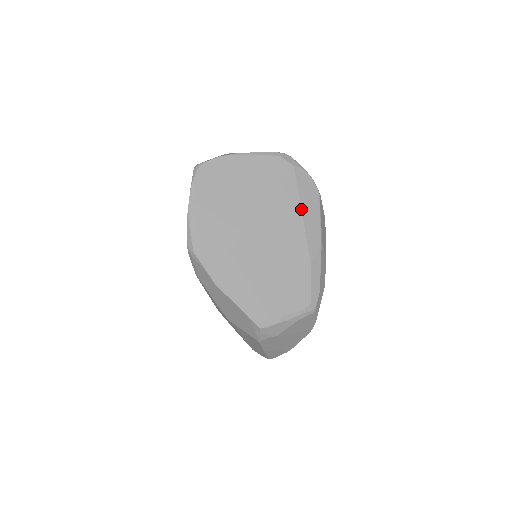
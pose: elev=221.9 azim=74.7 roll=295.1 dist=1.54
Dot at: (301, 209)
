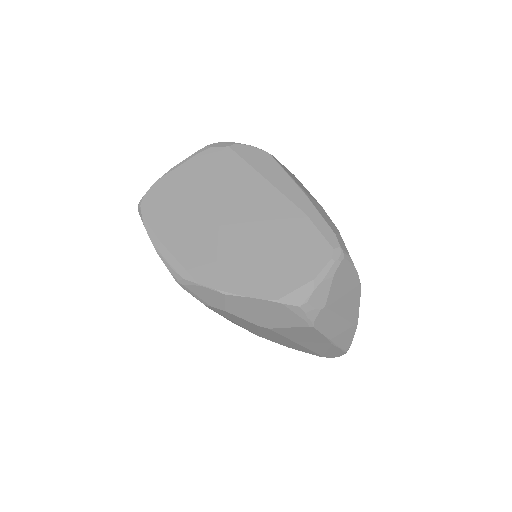
Dot at: (261, 175)
